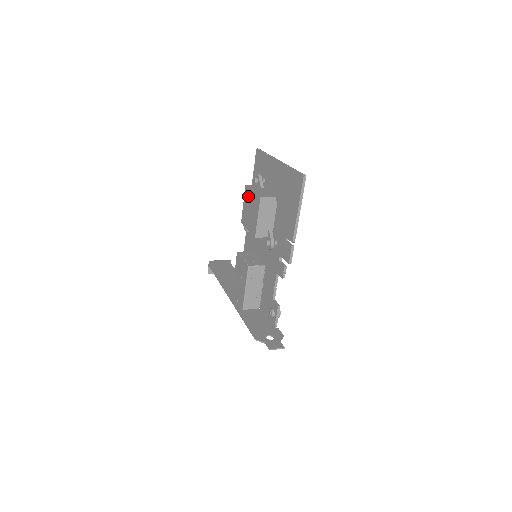
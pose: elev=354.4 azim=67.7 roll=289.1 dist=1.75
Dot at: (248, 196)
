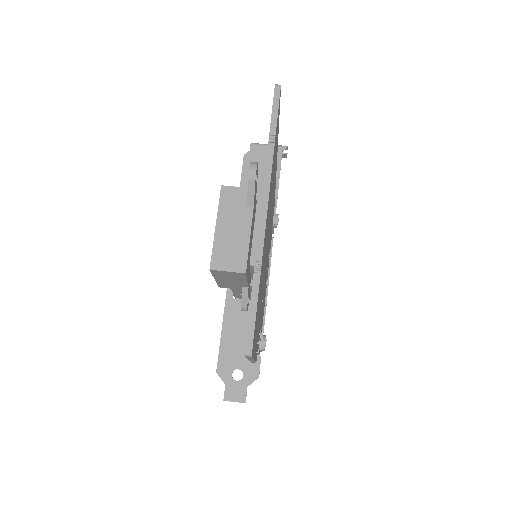
Dot at: occluded
